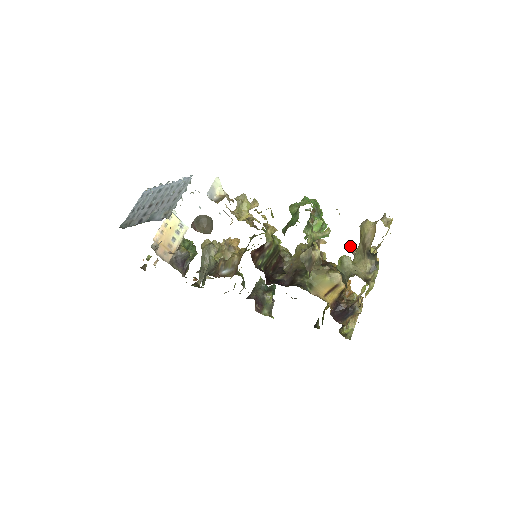
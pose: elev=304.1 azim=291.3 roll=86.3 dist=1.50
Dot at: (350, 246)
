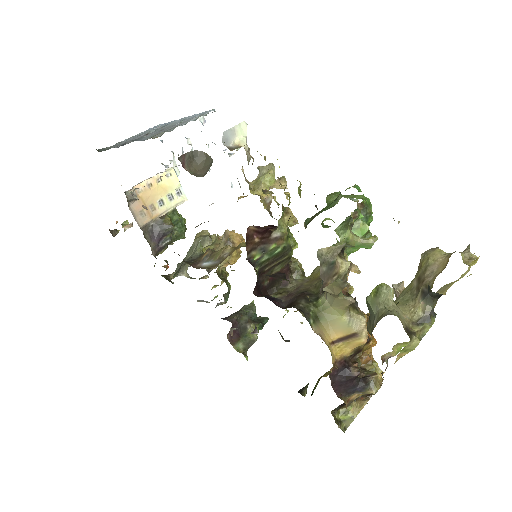
Dot at: occluded
